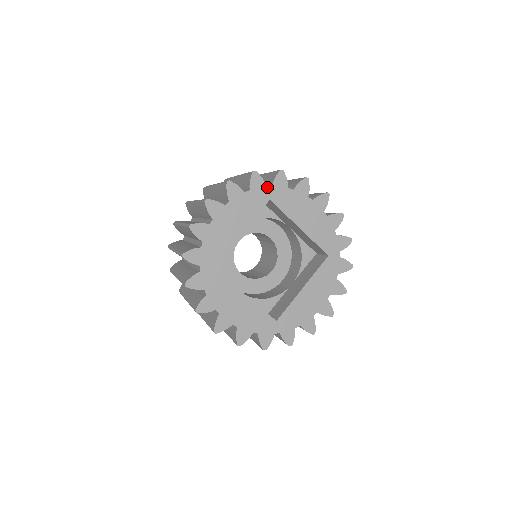
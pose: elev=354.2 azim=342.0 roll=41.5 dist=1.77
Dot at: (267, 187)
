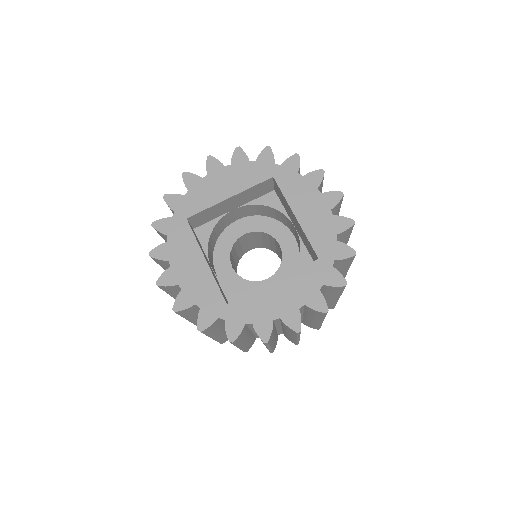
Dot at: (275, 164)
